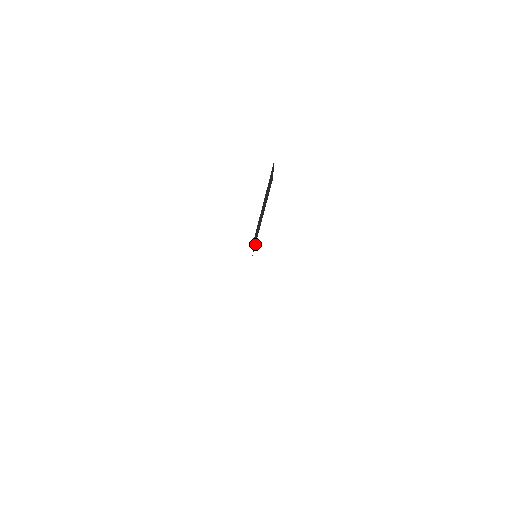
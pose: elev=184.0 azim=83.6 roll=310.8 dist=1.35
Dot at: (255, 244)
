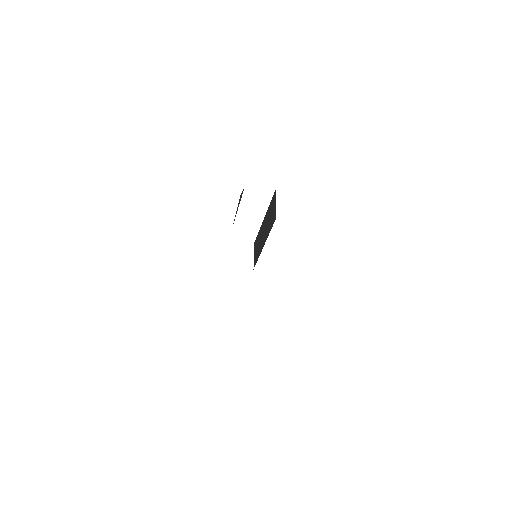
Dot at: (256, 261)
